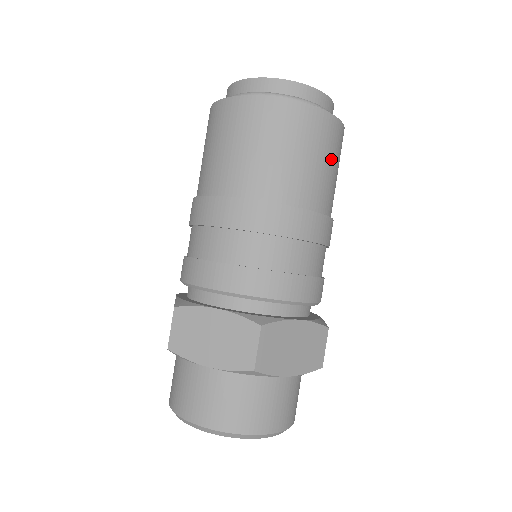
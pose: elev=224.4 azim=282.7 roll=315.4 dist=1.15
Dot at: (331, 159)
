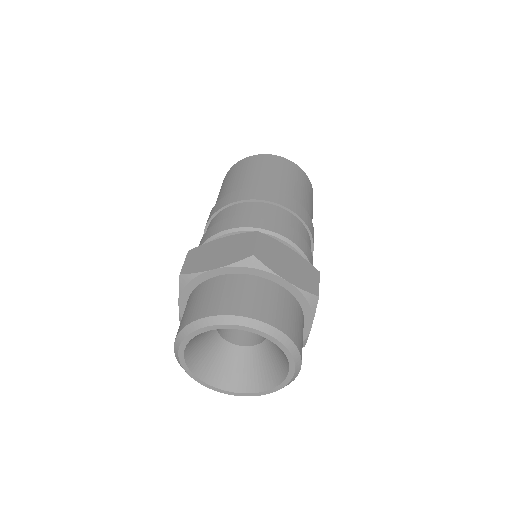
Dot at: (304, 187)
